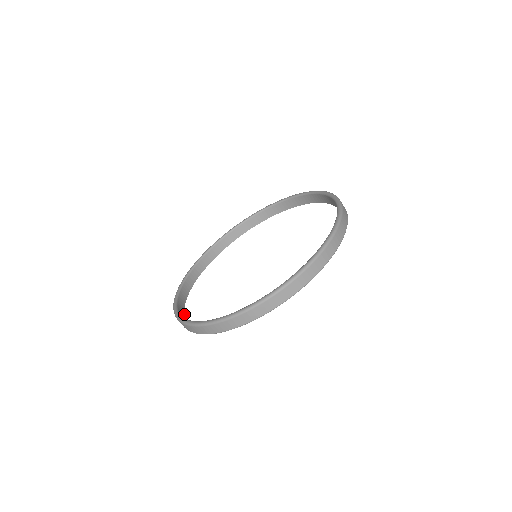
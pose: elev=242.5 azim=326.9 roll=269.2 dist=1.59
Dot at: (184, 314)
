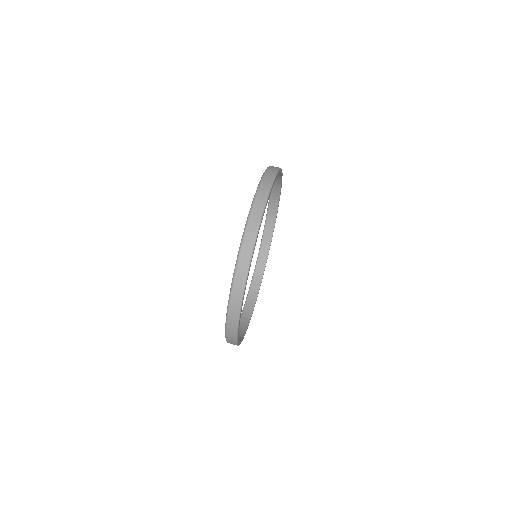
Dot at: (238, 338)
